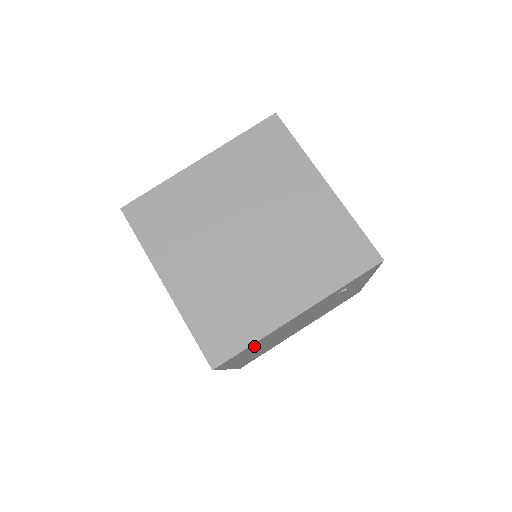
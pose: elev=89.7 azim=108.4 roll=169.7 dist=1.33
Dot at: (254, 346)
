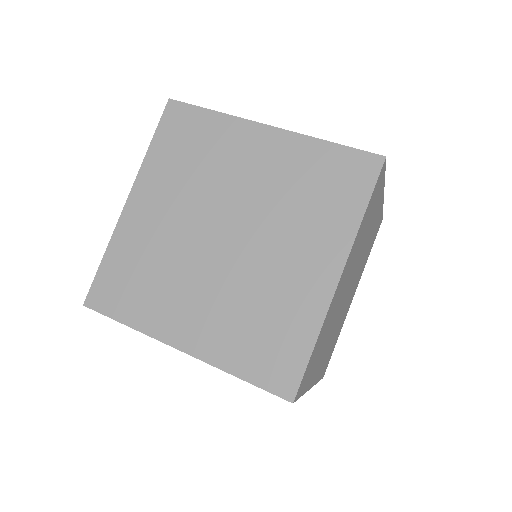
Dot at: occluded
